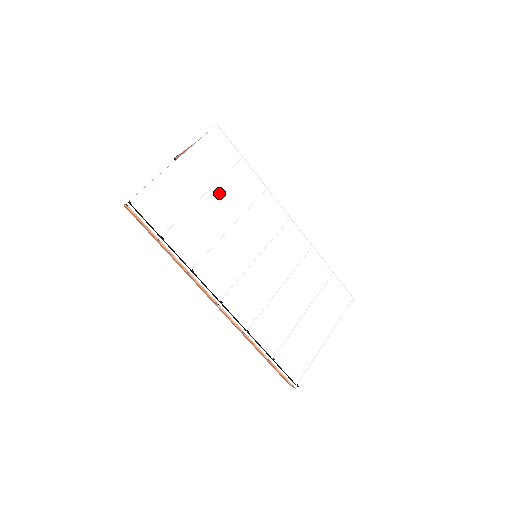
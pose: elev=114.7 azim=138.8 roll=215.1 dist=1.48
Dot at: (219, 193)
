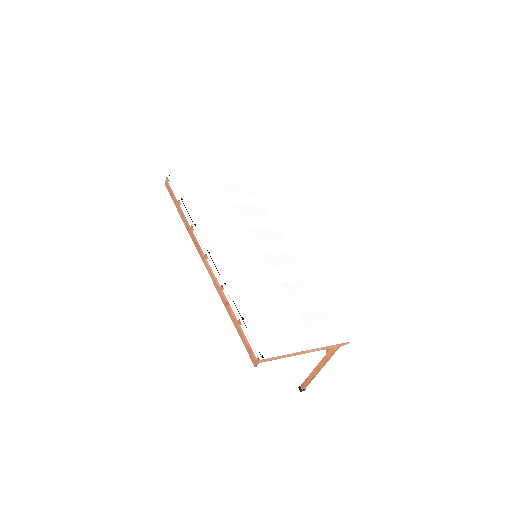
Dot at: (239, 208)
